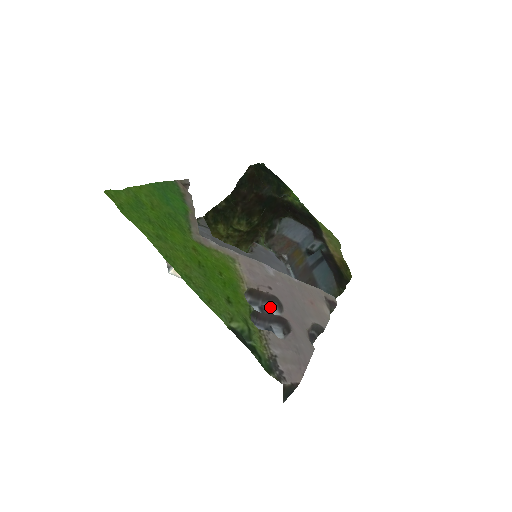
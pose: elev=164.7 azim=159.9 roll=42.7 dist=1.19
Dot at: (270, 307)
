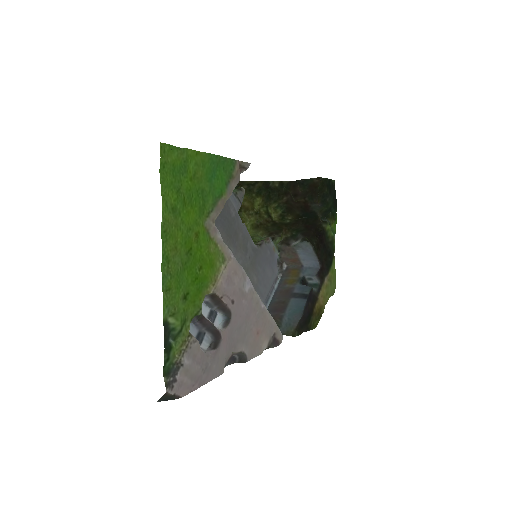
Dot at: (220, 316)
